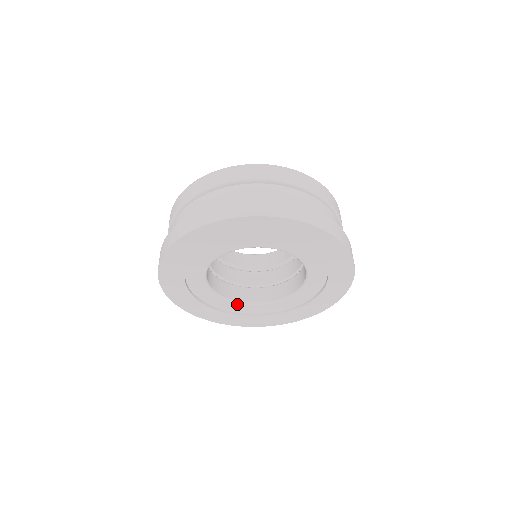
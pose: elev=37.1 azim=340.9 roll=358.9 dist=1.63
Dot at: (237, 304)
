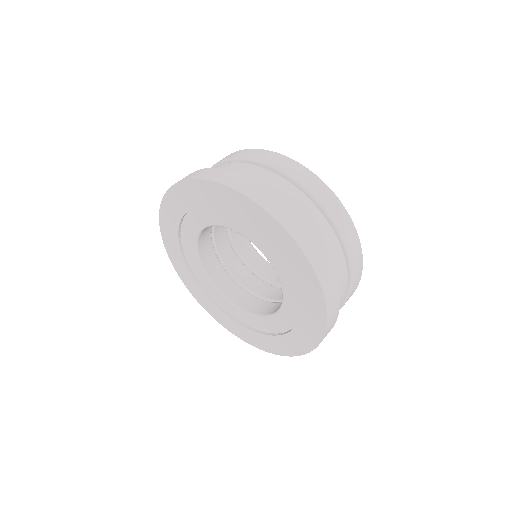
Dot at: (271, 319)
